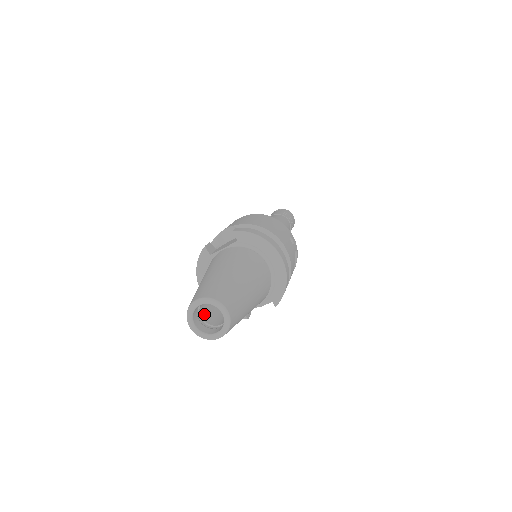
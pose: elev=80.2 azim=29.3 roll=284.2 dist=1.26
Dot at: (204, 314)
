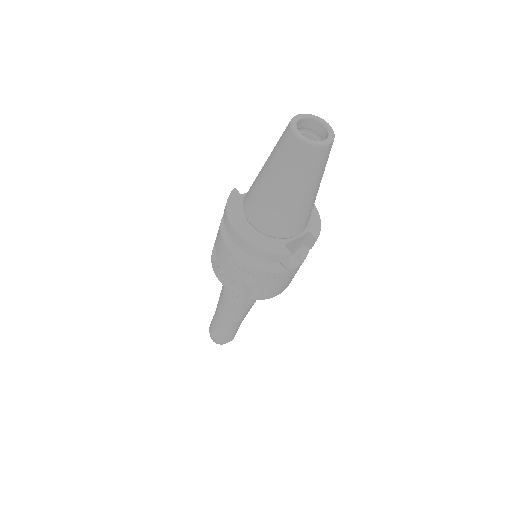
Dot at: occluded
